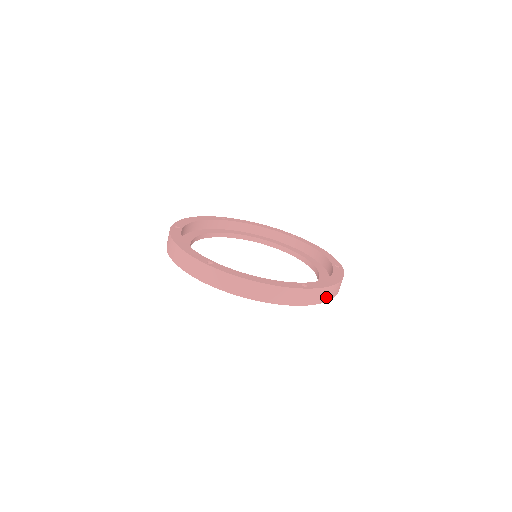
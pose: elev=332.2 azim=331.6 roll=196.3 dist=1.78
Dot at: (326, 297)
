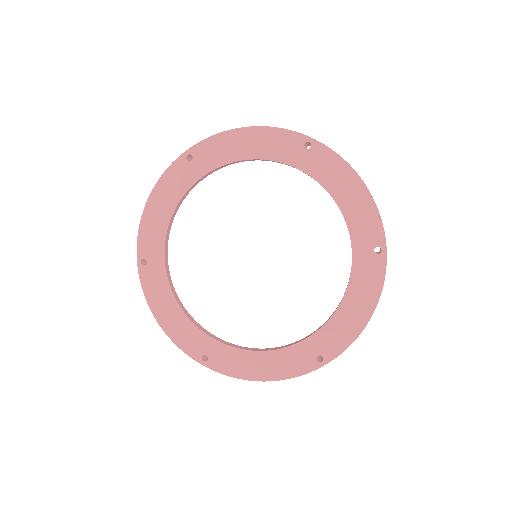
Dot at: occluded
